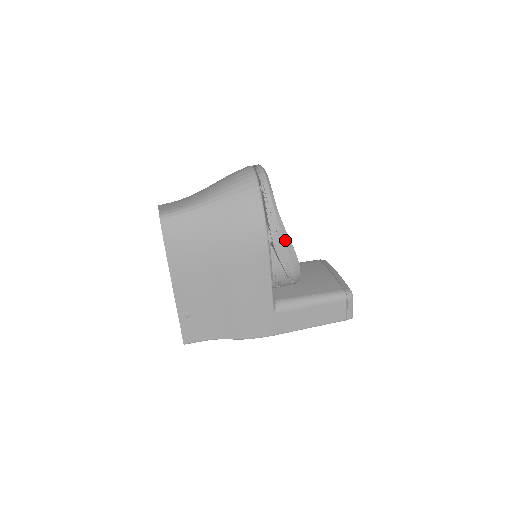
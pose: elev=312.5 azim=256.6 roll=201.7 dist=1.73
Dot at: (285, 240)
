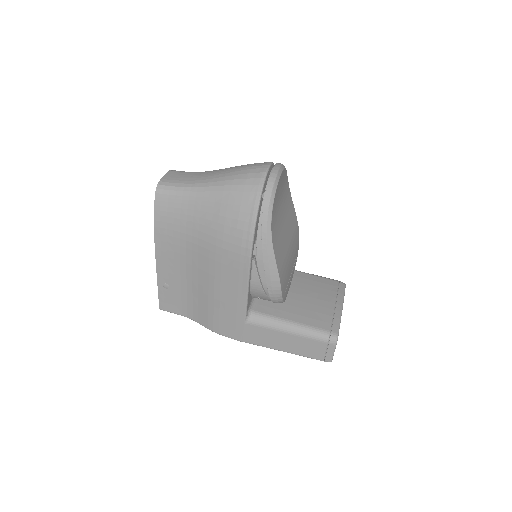
Dot at: (270, 260)
